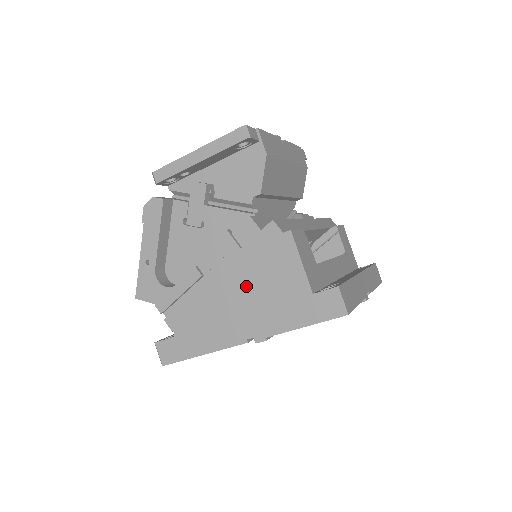
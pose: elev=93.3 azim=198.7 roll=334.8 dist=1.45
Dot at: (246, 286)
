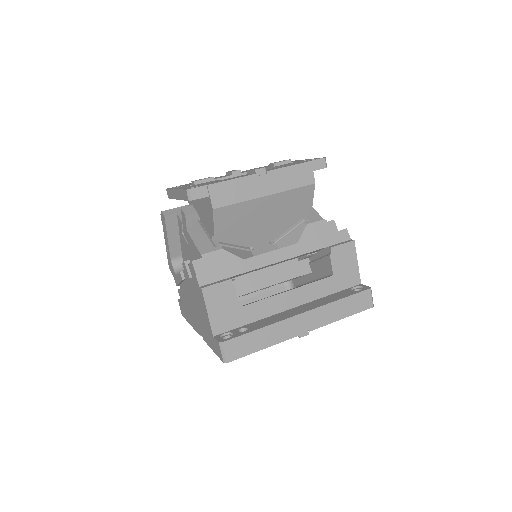
Dot at: (195, 304)
